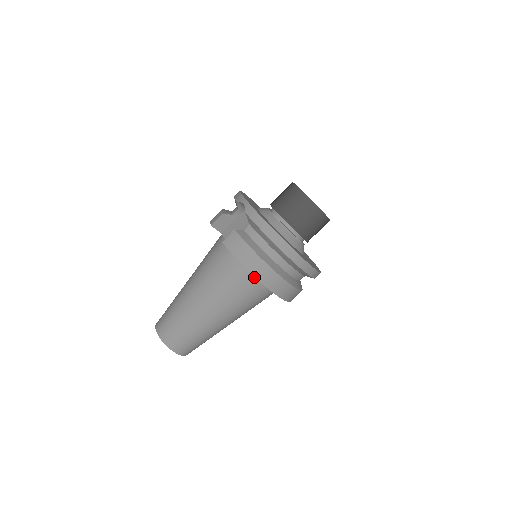
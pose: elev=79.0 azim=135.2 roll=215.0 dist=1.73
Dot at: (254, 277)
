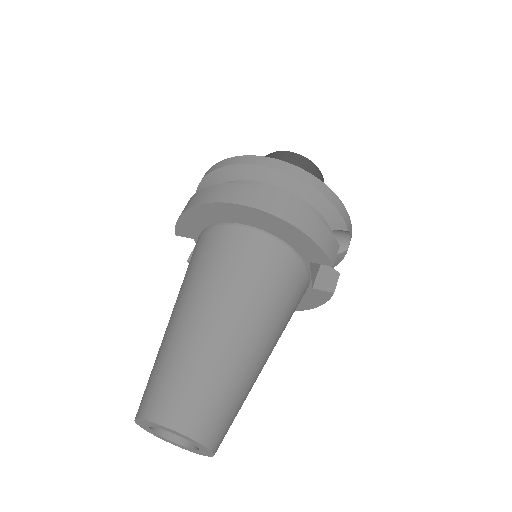
Dot at: (217, 228)
